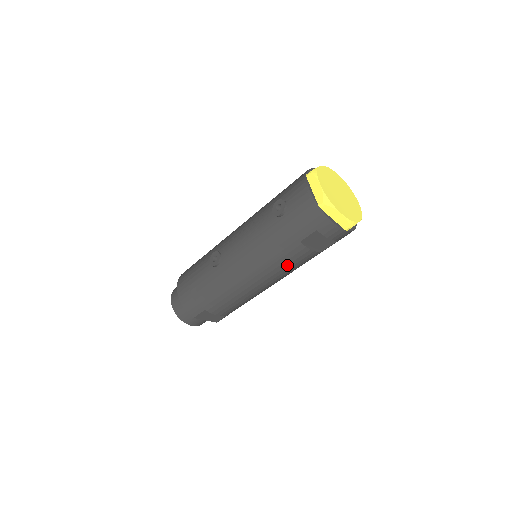
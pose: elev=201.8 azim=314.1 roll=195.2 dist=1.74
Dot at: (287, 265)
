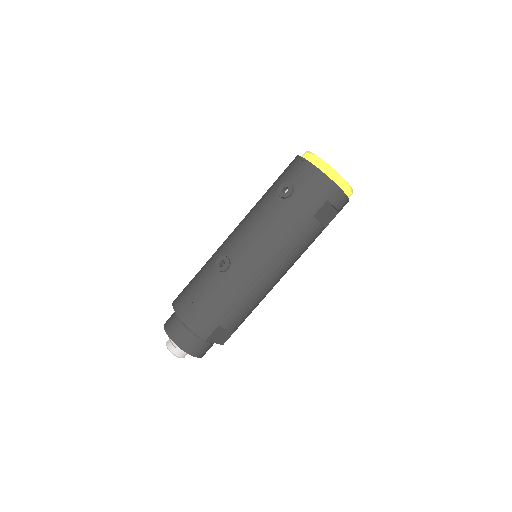
Dot at: (300, 246)
